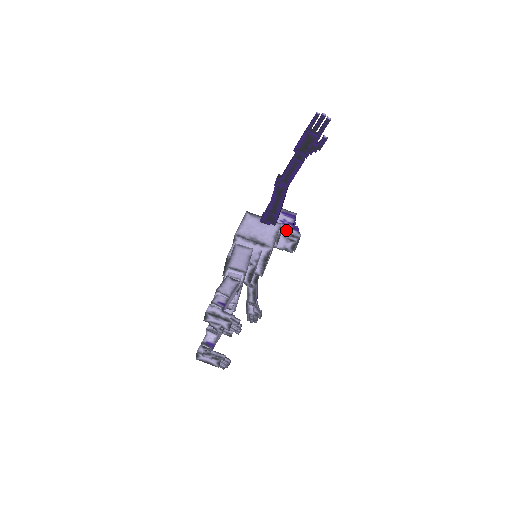
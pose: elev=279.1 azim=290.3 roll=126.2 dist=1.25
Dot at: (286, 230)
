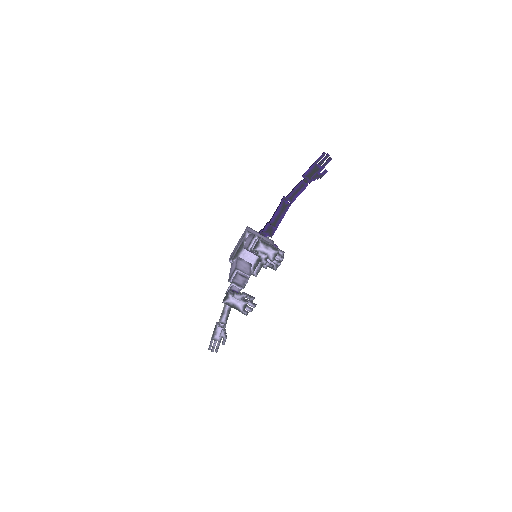
Dot at: occluded
